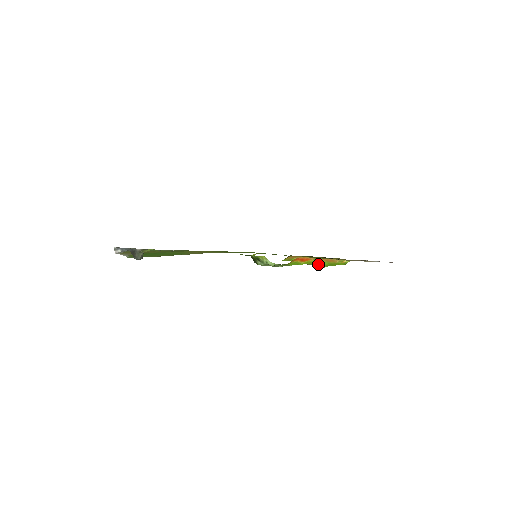
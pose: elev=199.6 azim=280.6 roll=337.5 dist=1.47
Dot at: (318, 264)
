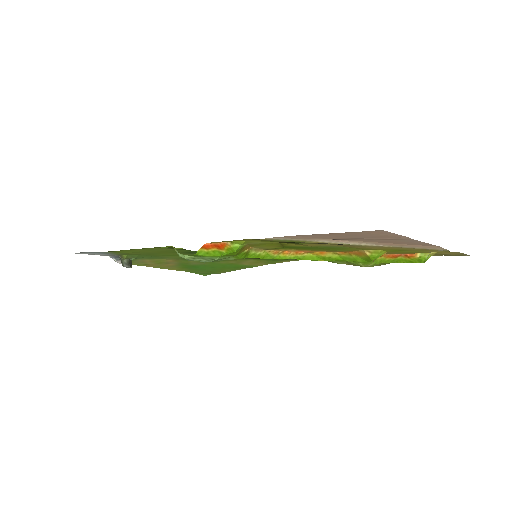
Dot at: (351, 262)
